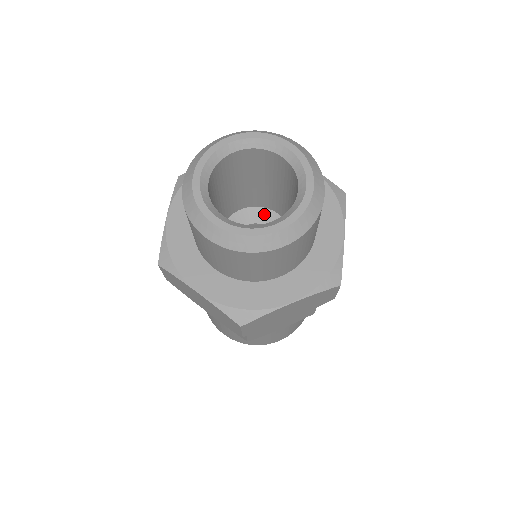
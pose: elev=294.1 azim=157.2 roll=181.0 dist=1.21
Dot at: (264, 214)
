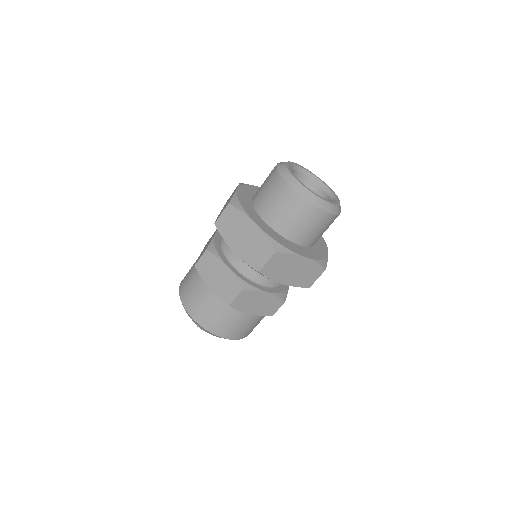
Dot at: occluded
